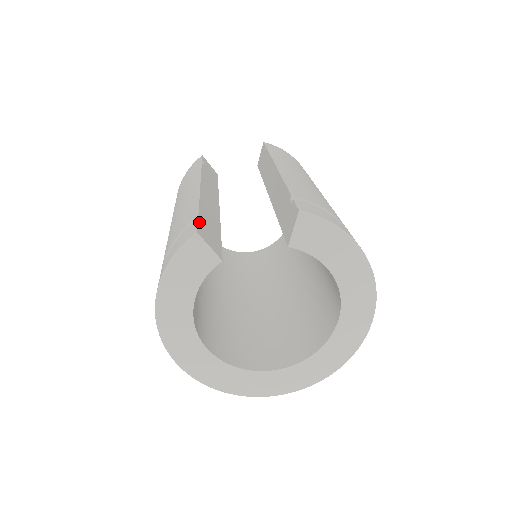
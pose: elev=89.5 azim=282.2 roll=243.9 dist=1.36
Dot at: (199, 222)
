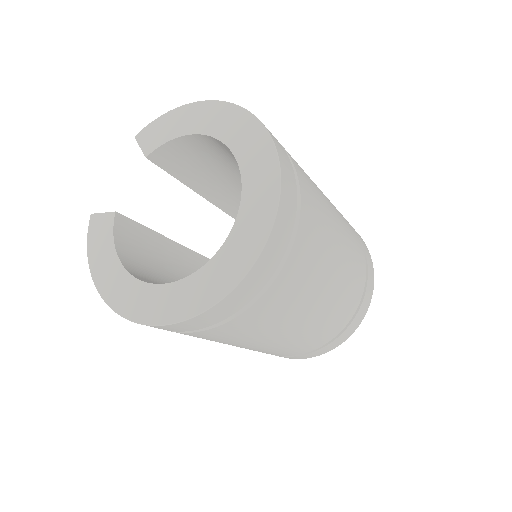
Dot at: occluded
